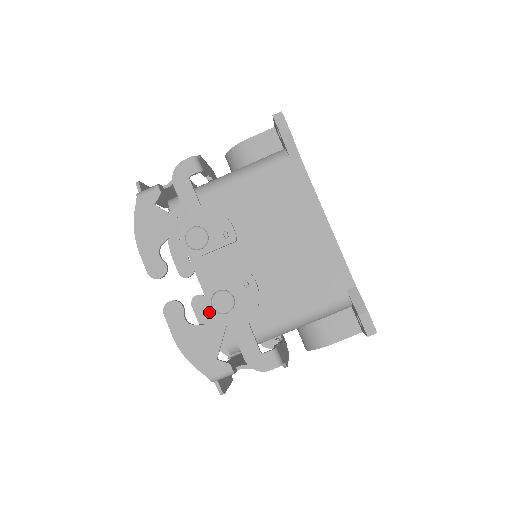
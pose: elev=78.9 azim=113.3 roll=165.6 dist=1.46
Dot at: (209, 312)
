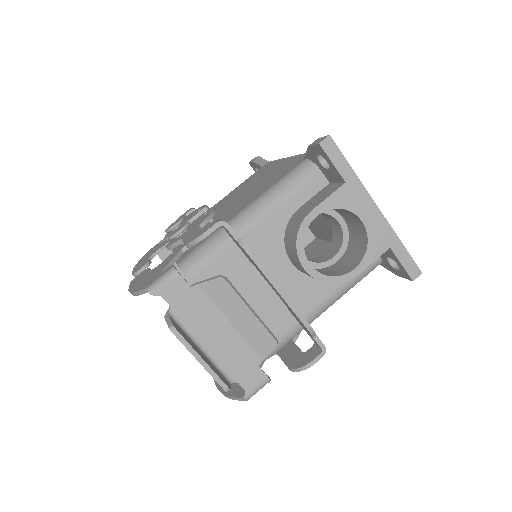
Dot at: (166, 247)
